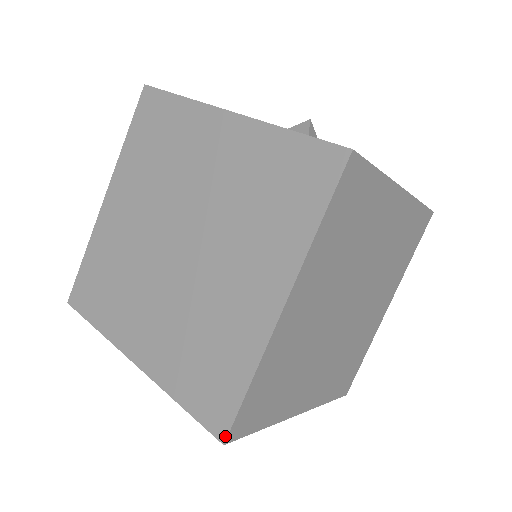
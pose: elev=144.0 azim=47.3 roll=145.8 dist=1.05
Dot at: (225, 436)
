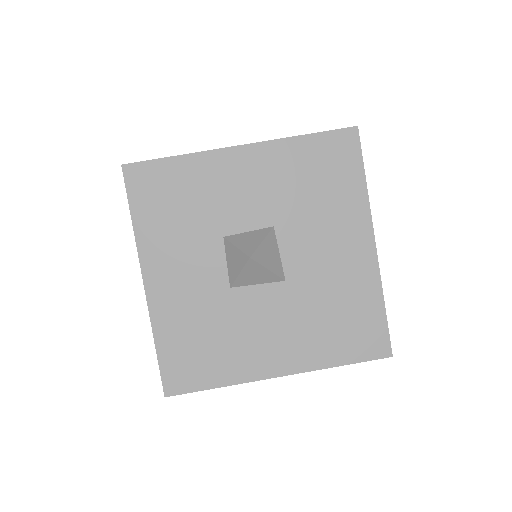
Dot at: occluded
